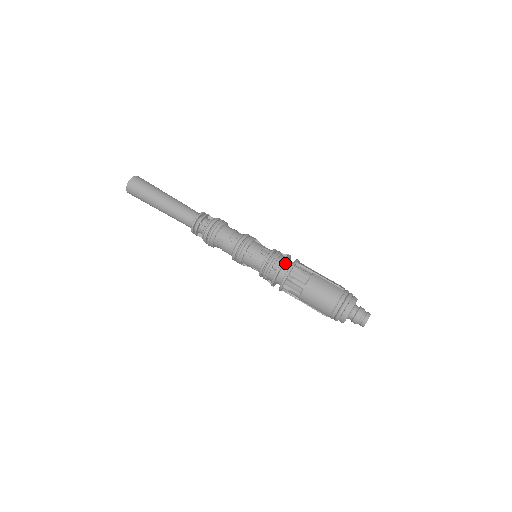
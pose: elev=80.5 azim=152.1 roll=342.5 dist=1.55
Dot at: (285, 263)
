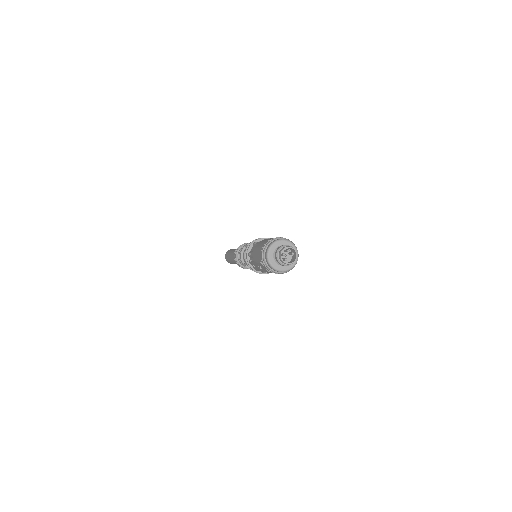
Dot at: occluded
